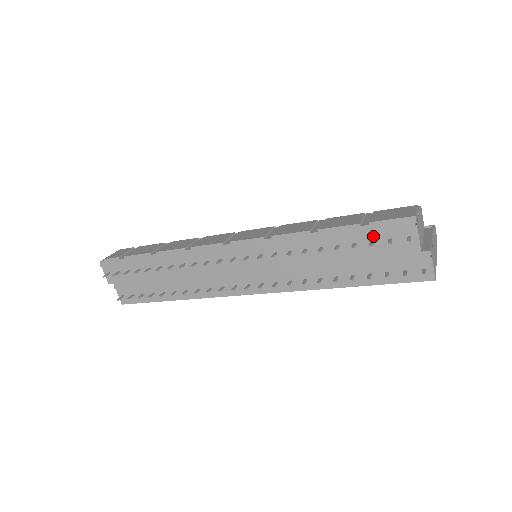
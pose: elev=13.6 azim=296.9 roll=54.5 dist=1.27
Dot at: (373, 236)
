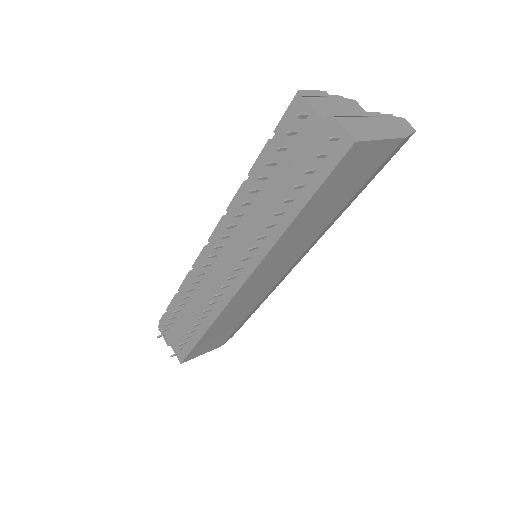
Dot at: (283, 142)
